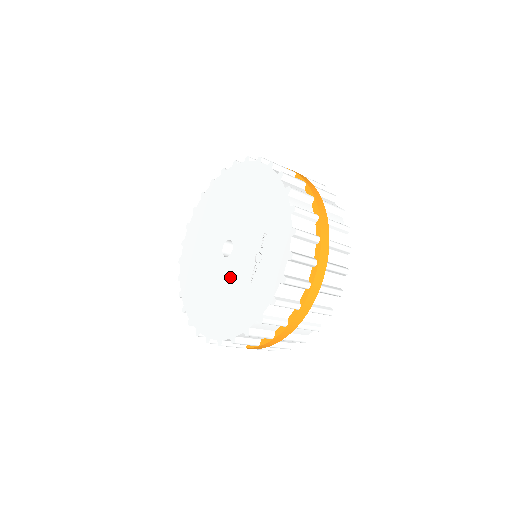
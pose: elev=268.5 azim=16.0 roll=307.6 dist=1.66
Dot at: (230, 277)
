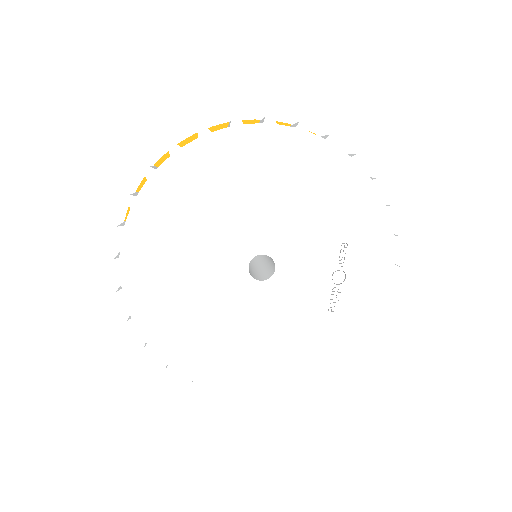
Dot at: (282, 308)
